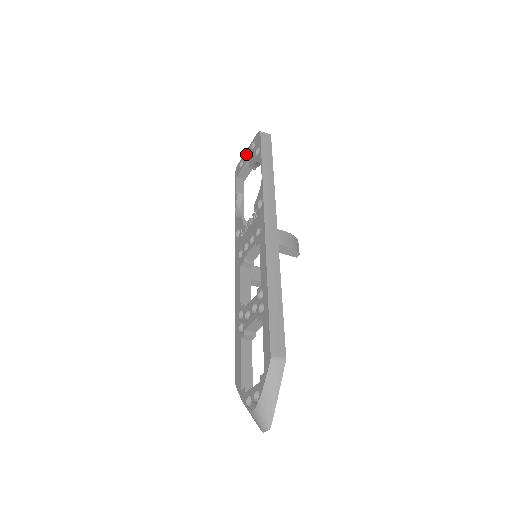
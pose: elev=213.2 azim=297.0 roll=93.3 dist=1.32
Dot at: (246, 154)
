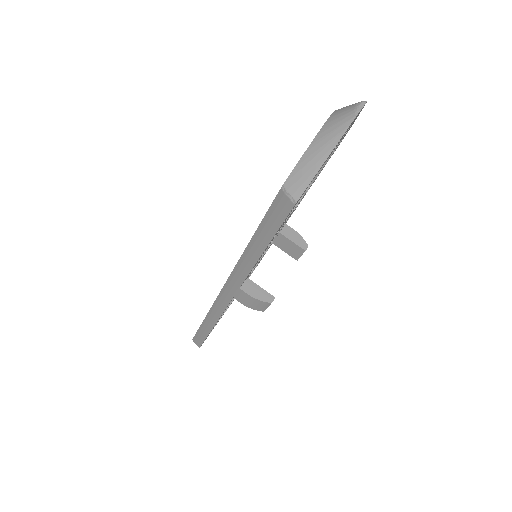
Dot at: occluded
